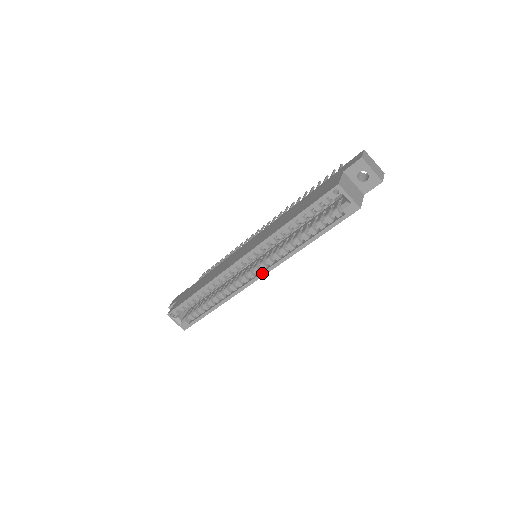
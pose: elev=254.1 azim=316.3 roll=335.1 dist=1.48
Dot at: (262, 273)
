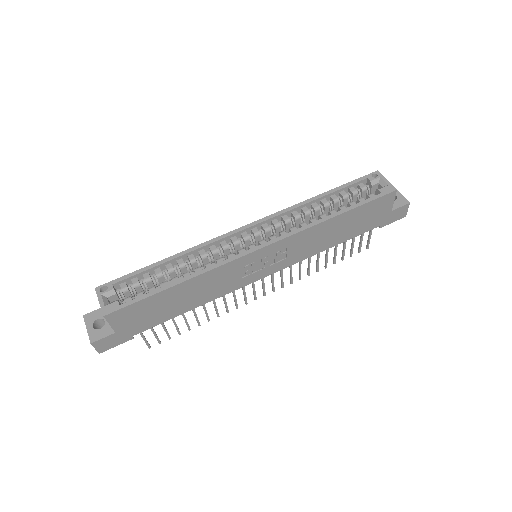
Dot at: (270, 241)
